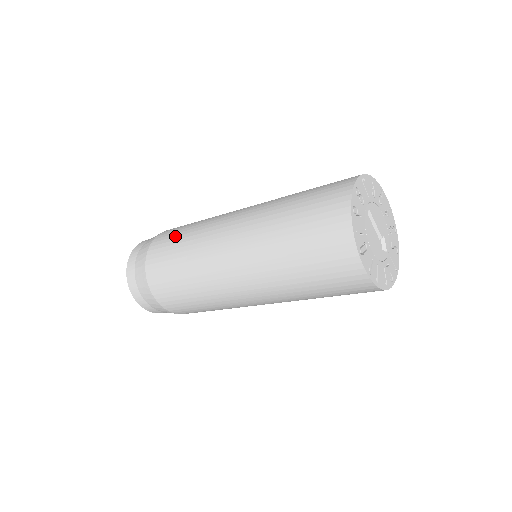
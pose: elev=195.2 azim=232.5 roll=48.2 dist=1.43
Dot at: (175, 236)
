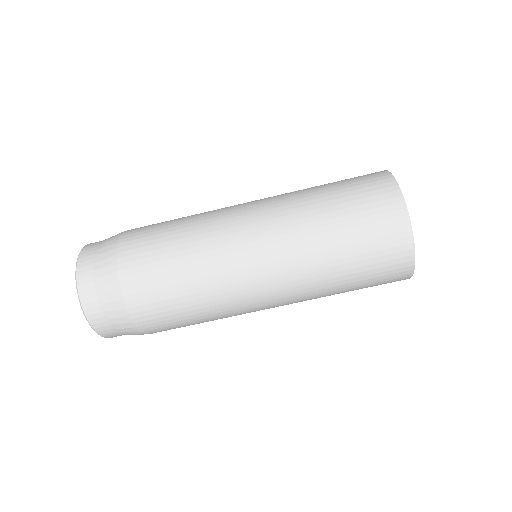
Dot at: occluded
